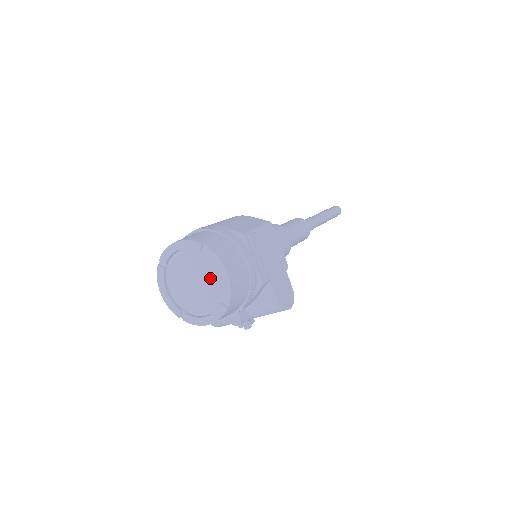
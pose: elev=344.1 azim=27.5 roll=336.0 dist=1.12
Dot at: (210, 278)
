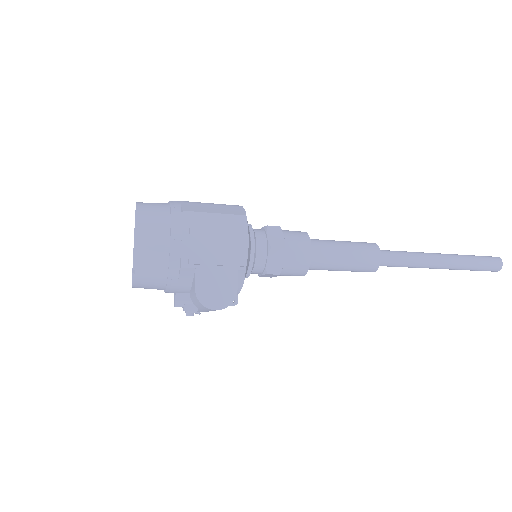
Dot at: occluded
